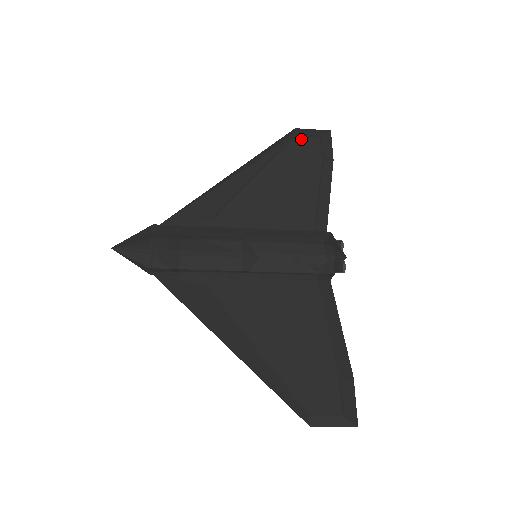
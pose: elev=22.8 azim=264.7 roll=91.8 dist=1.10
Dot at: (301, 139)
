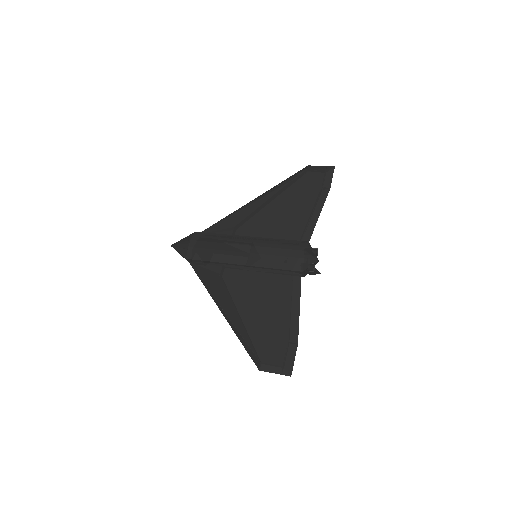
Dot at: (308, 174)
